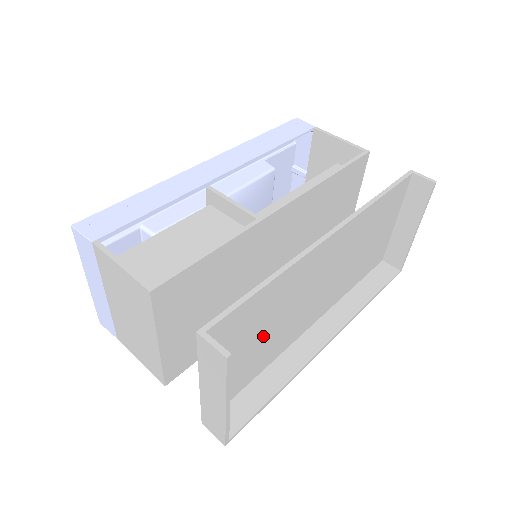
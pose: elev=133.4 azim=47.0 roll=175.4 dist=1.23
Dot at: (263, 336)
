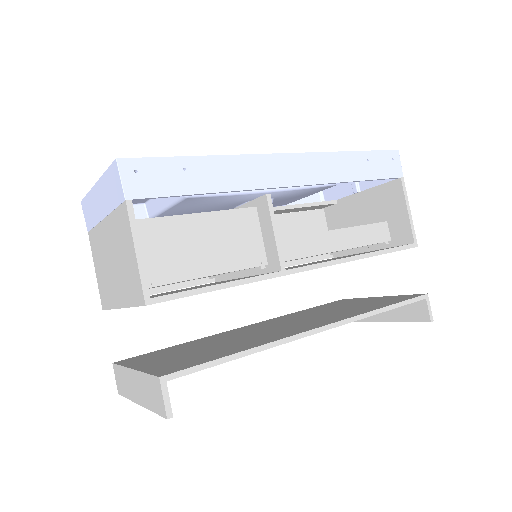
Dot at: occluded
